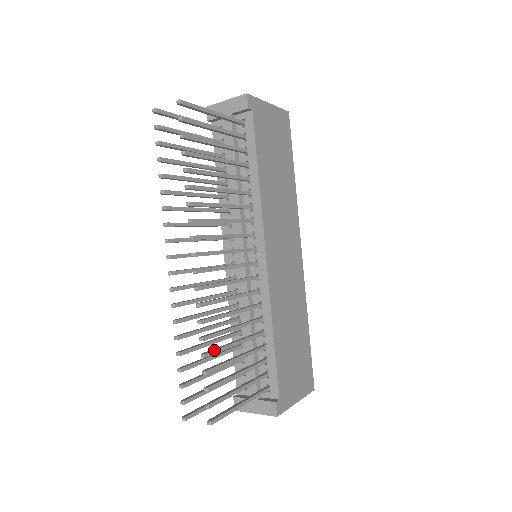
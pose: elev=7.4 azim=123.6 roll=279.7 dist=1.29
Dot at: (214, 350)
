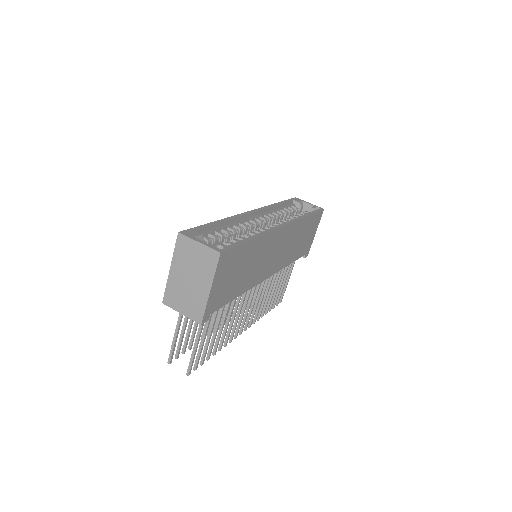
Dot at: (268, 307)
